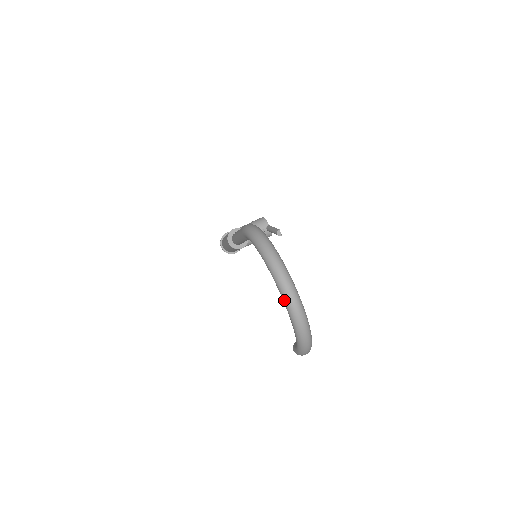
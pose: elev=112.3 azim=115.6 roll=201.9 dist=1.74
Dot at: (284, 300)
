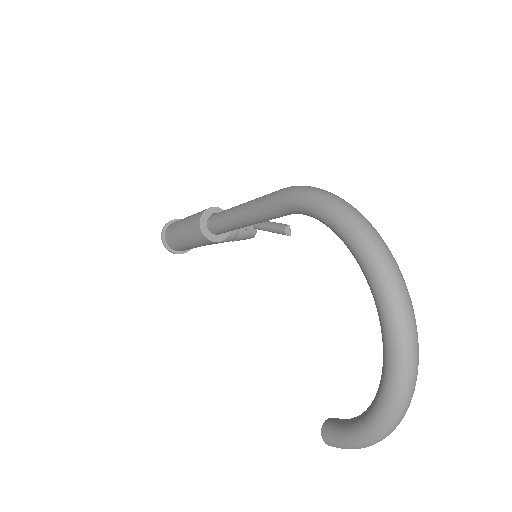
Dot at: (393, 337)
